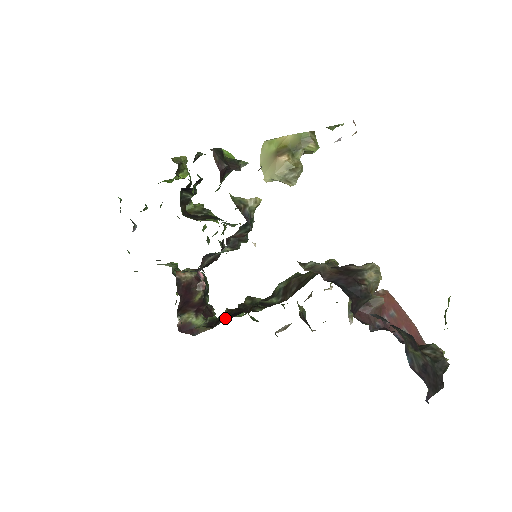
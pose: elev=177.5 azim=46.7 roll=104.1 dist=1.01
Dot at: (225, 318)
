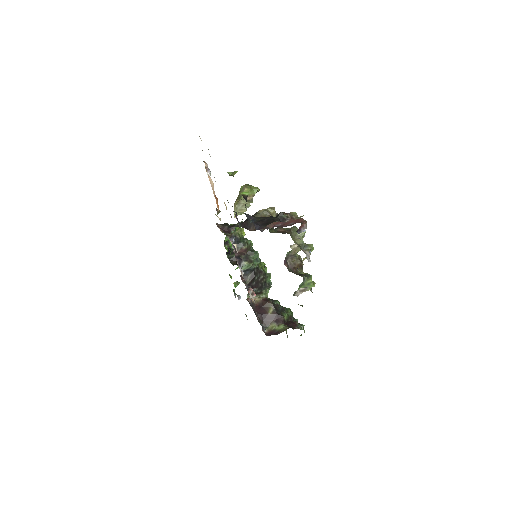
Dot at: occluded
